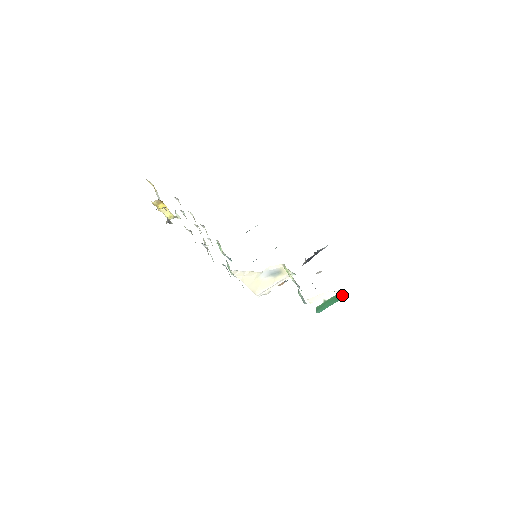
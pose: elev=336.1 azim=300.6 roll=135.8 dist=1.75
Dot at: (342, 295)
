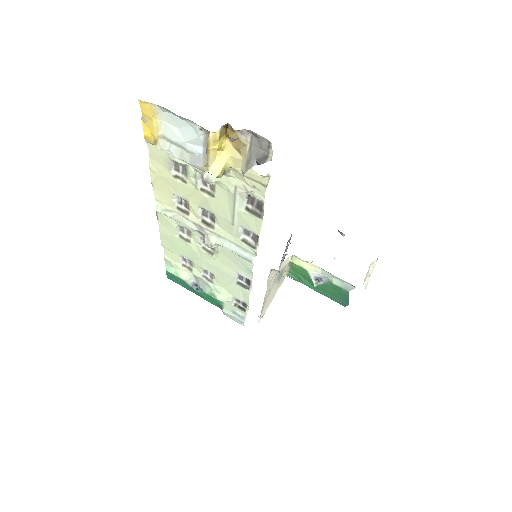
Dot at: occluded
